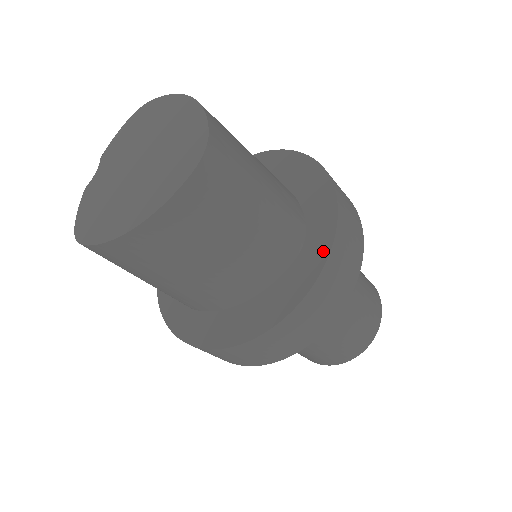
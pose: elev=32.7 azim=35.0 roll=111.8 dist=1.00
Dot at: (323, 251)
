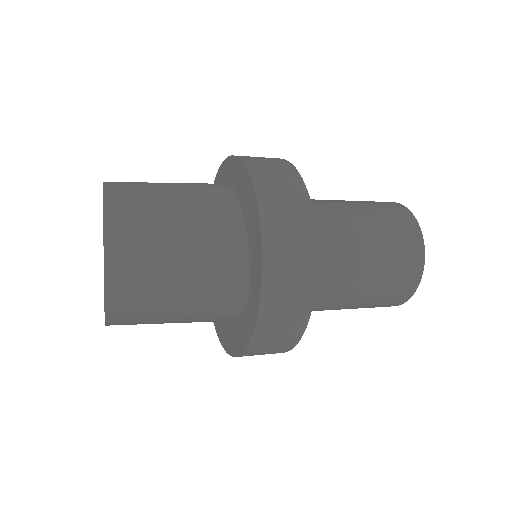
Dot at: (254, 314)
